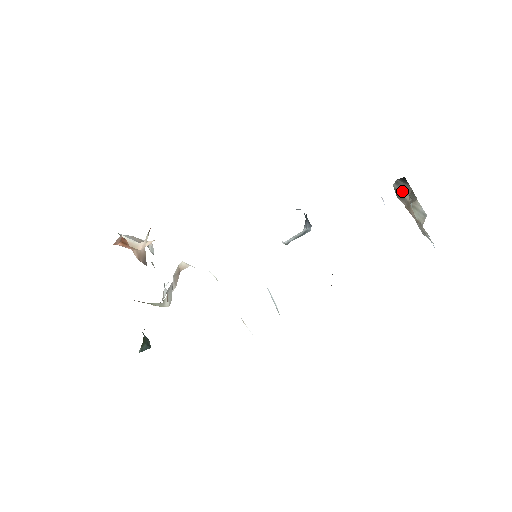
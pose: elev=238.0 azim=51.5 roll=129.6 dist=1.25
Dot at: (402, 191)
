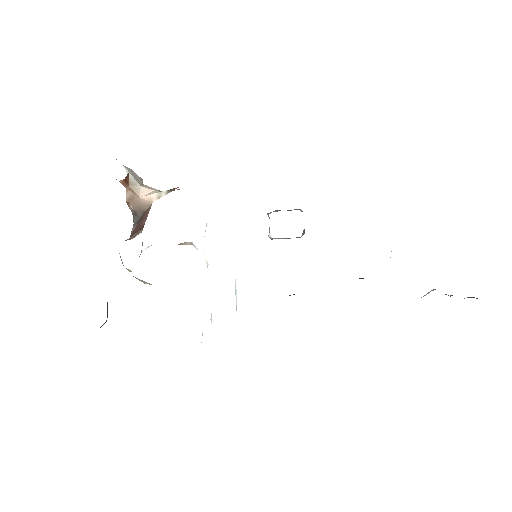
Dot at: occluded
